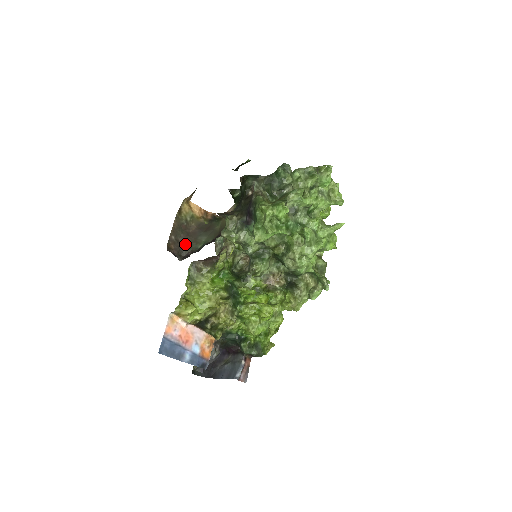
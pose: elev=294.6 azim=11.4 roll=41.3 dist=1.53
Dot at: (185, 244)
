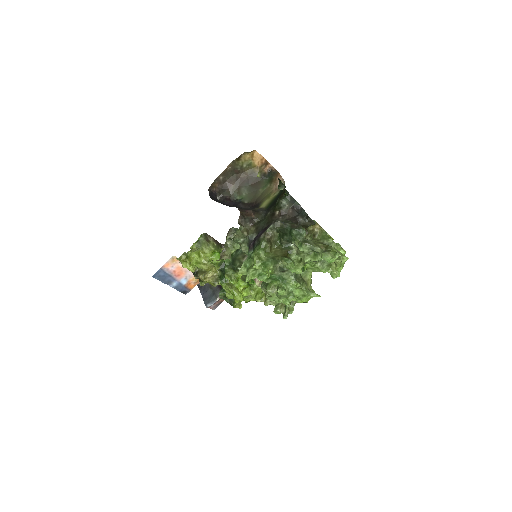
Dot at: (229, 187)
